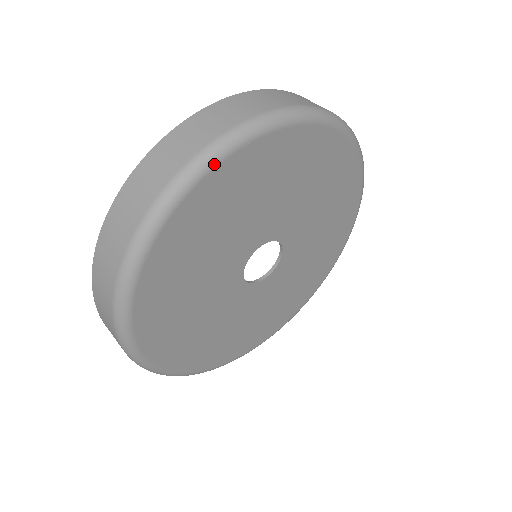
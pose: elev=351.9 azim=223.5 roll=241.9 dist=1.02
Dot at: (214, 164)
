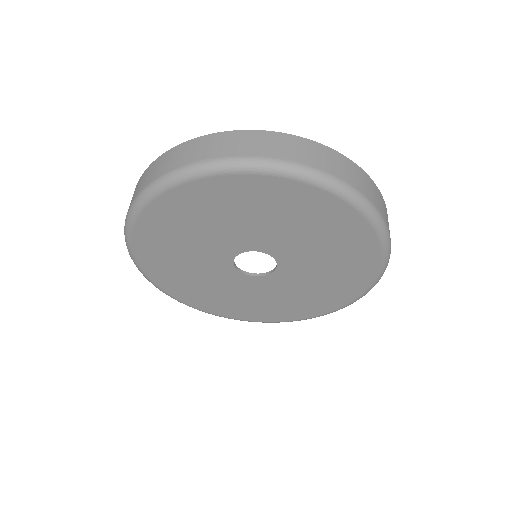
Dot at: (140, 210)
